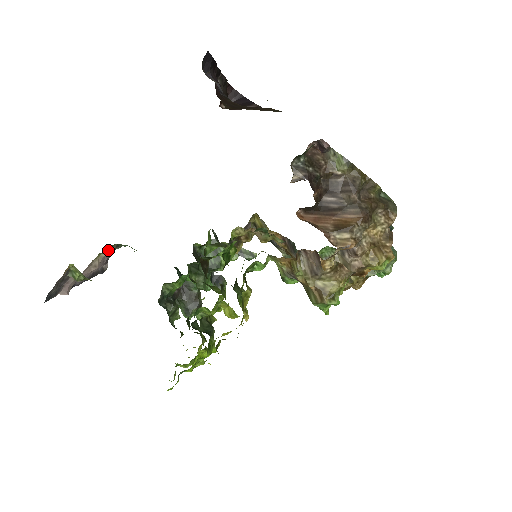
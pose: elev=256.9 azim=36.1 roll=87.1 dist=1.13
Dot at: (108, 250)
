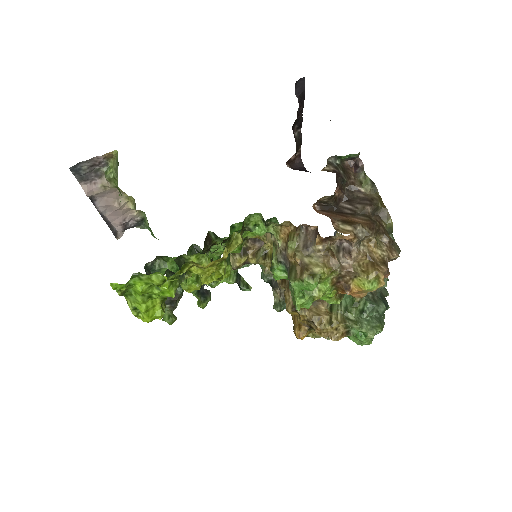
Dot at: (135, 211)
